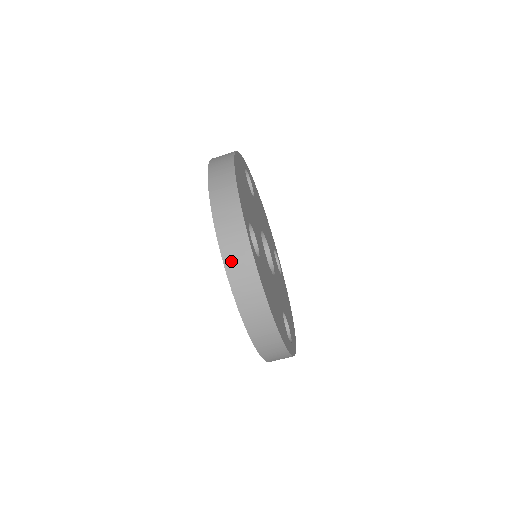
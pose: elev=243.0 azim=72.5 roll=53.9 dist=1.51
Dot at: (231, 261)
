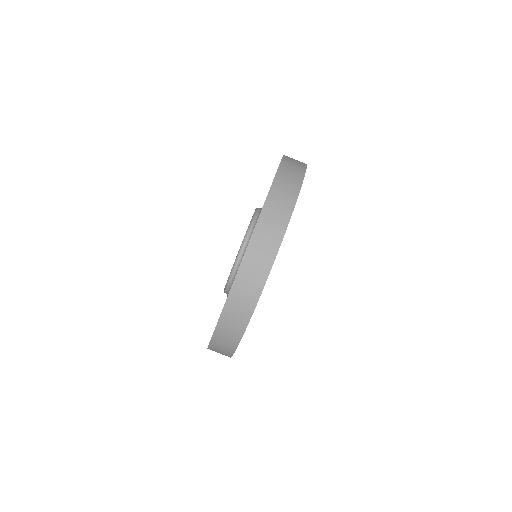
Dot at: (288, 161)
